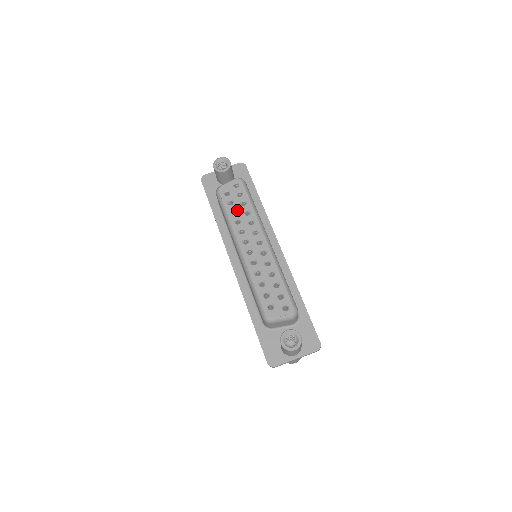
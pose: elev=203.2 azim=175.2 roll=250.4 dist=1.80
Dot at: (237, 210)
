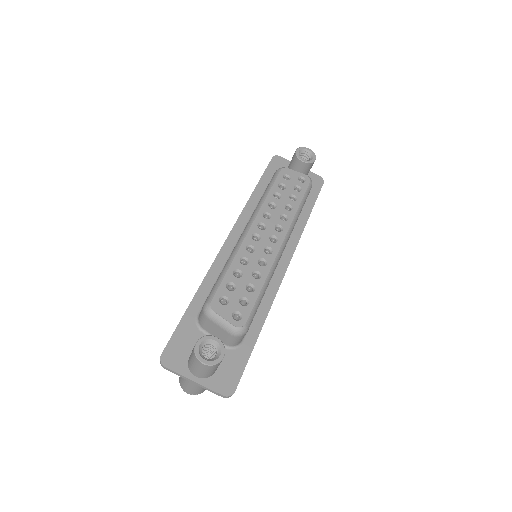
Dot at: (282, 197)
